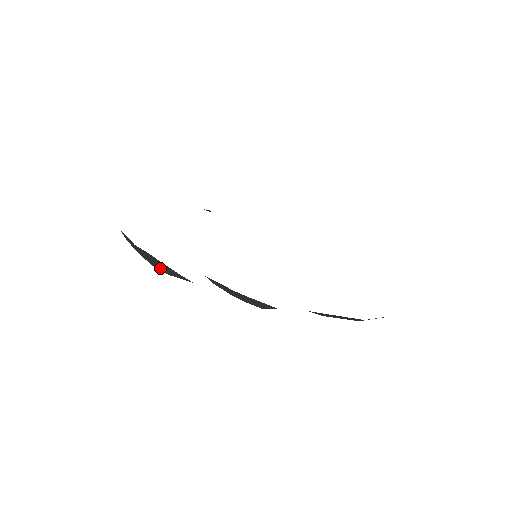
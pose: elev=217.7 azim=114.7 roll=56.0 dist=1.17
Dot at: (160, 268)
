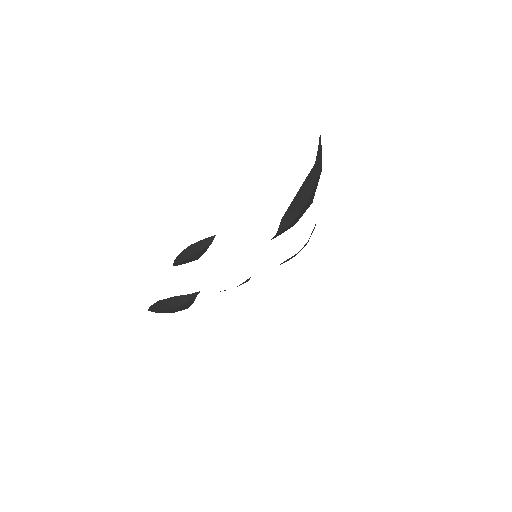
Dot at: (178, 304)
